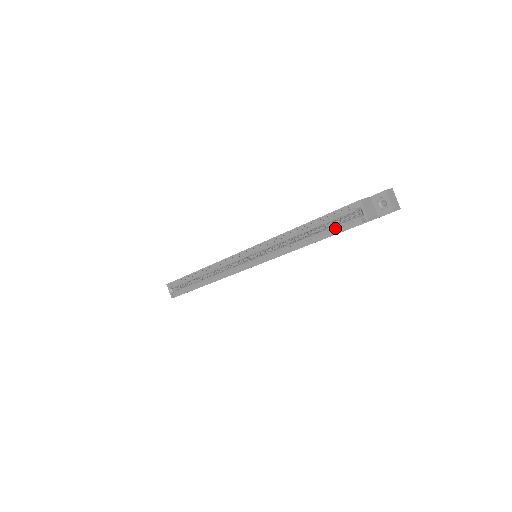
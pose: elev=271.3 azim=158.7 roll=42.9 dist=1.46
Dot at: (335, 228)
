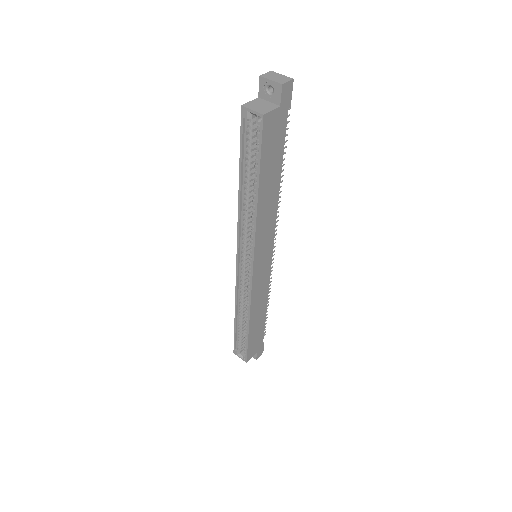
Dot at: (256, 155)
